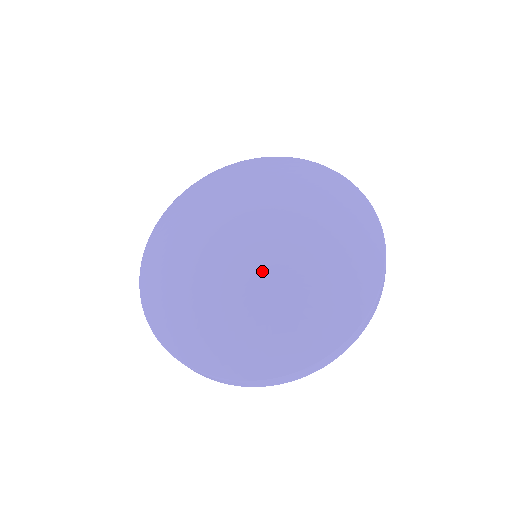
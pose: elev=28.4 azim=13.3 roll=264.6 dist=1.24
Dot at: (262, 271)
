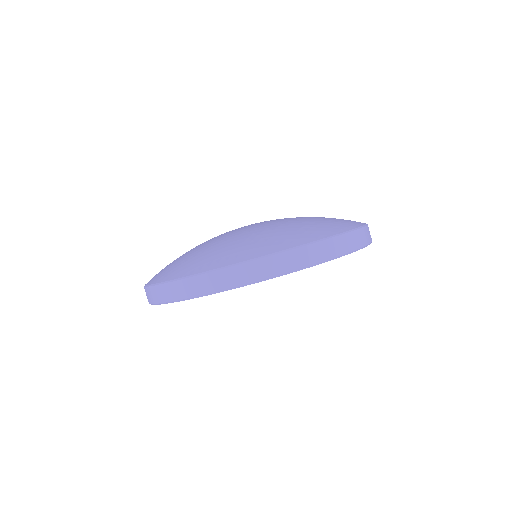
Dot at: (252, 225)
